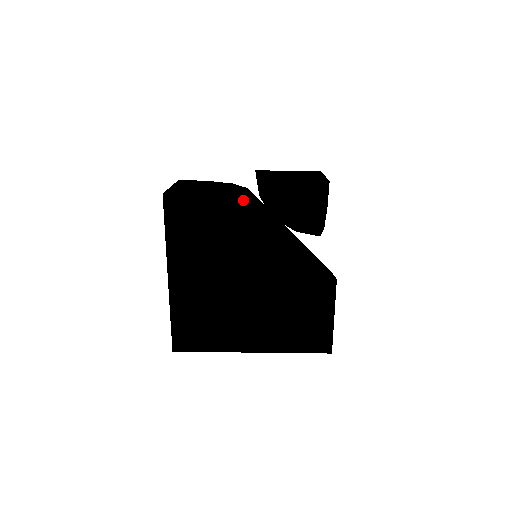
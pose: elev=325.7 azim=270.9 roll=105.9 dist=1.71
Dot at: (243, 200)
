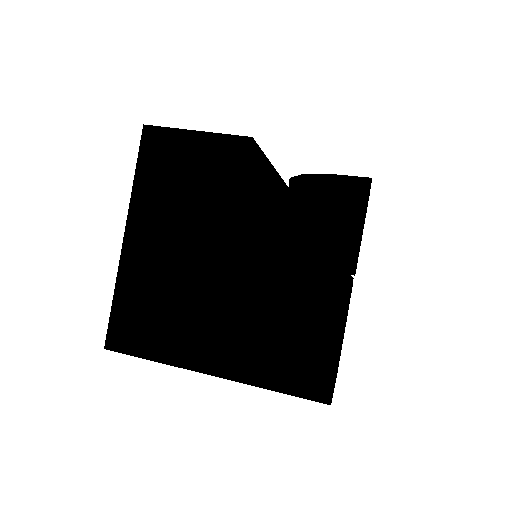
Dot at: (239, 144)
